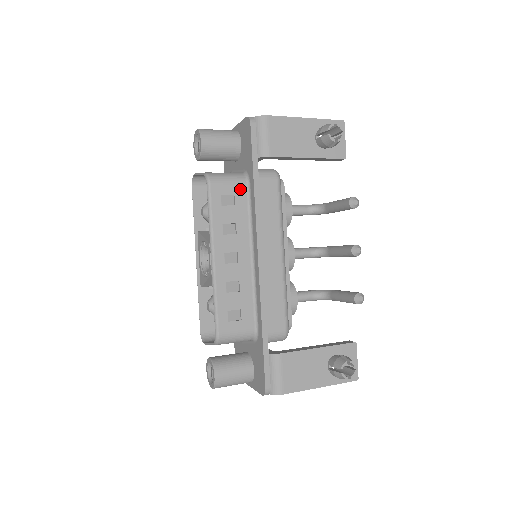
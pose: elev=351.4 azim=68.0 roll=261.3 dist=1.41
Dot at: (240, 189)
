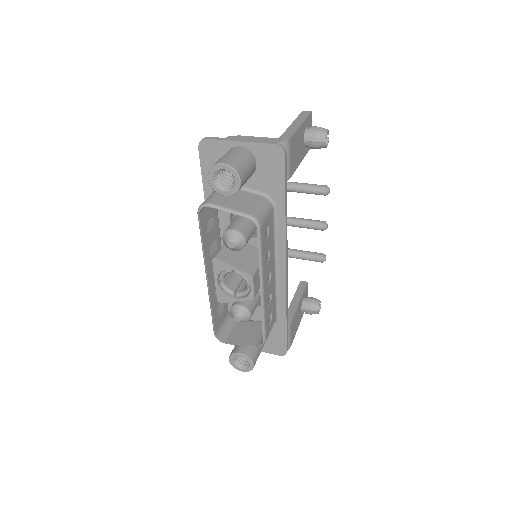
Dot at: (271, 217)
